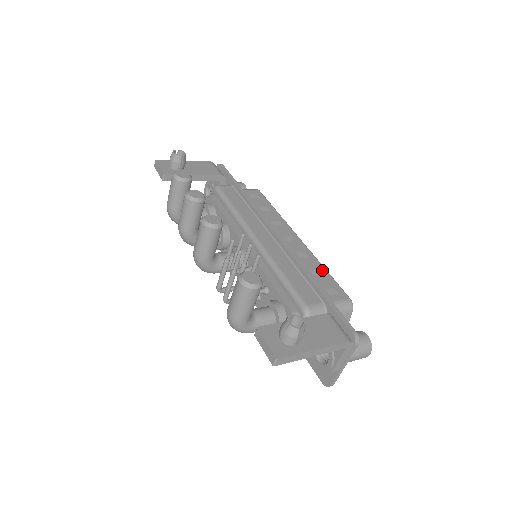
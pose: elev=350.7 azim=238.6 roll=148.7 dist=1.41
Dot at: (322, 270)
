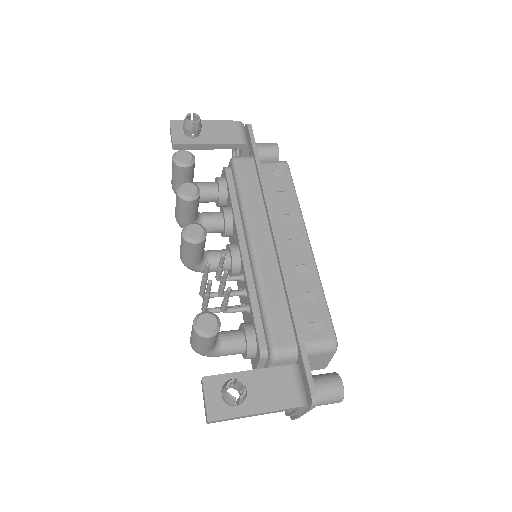
Dot at: (318, 294)
